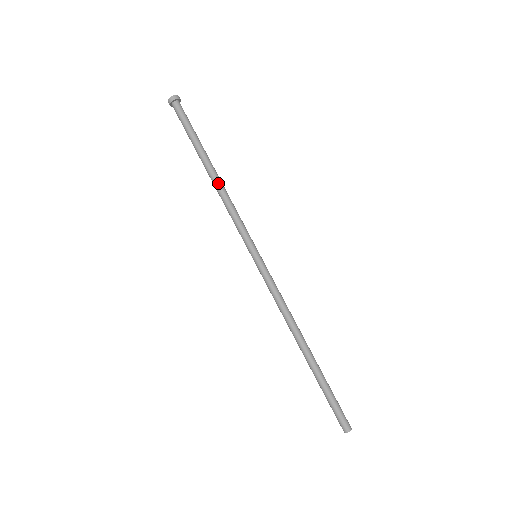
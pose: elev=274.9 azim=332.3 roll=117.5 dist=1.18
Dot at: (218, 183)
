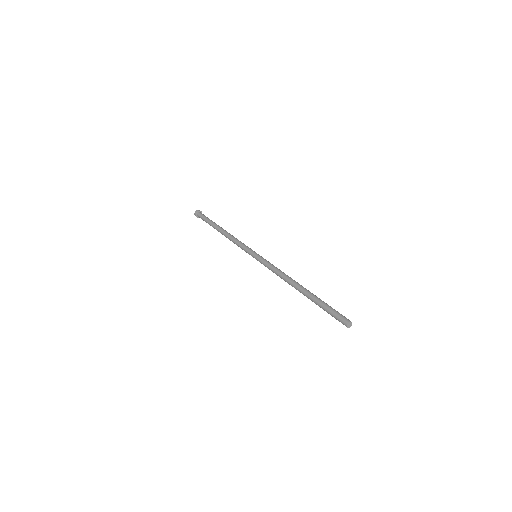
Dot at: (225, 234)
